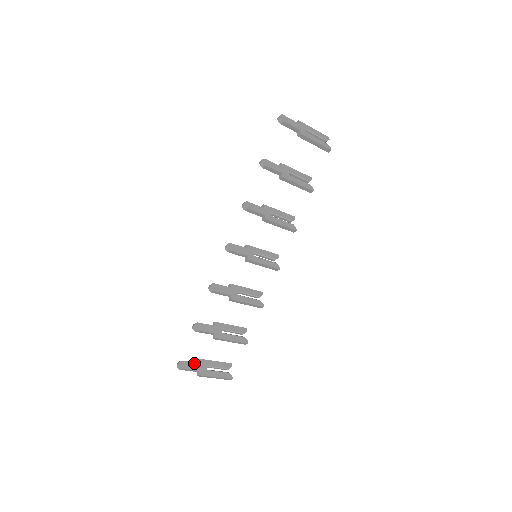
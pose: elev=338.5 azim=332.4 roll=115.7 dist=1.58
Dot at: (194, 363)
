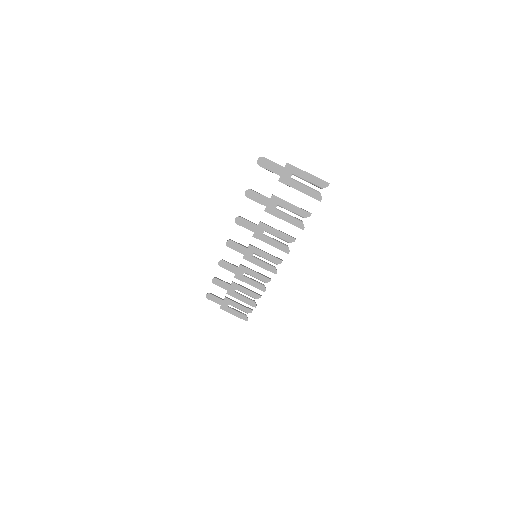
Dot at: (219, 299)
